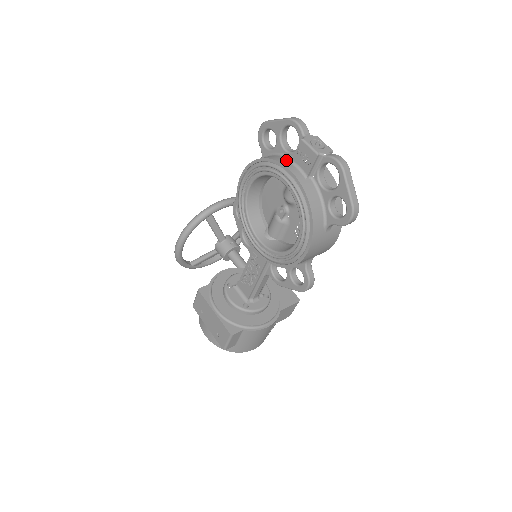
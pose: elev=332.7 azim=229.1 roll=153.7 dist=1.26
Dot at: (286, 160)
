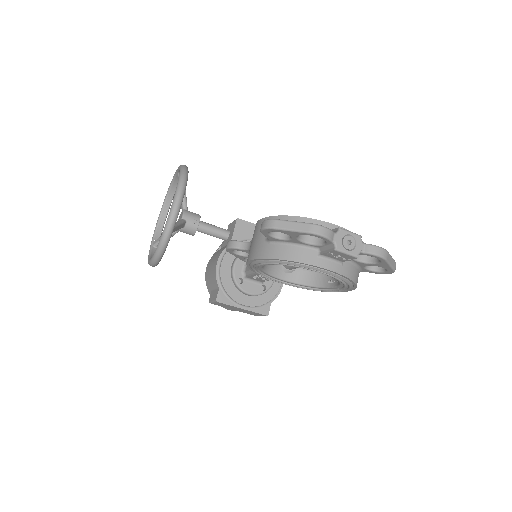
Dot at: (314, 256)
